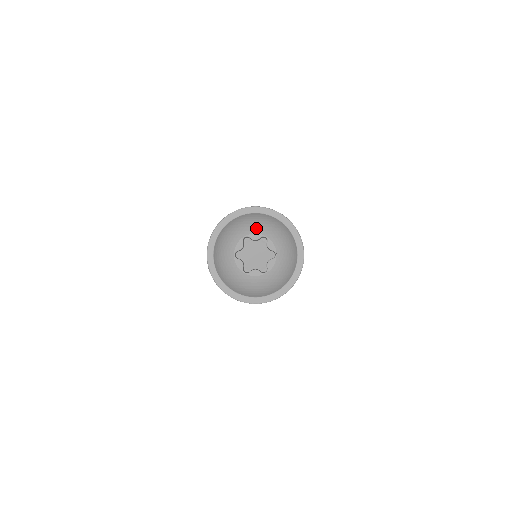
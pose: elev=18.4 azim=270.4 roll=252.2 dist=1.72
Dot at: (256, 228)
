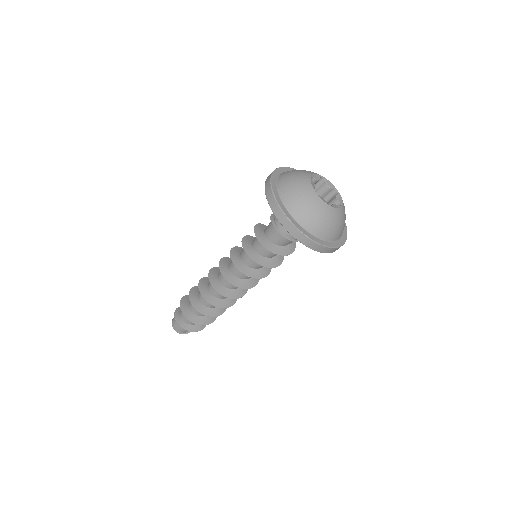
Dot at: (311, 172)
